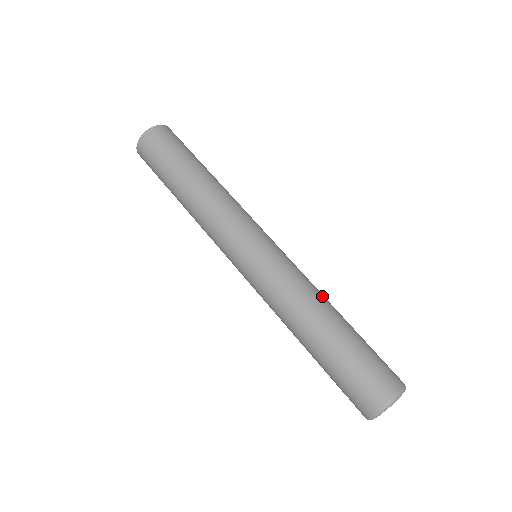
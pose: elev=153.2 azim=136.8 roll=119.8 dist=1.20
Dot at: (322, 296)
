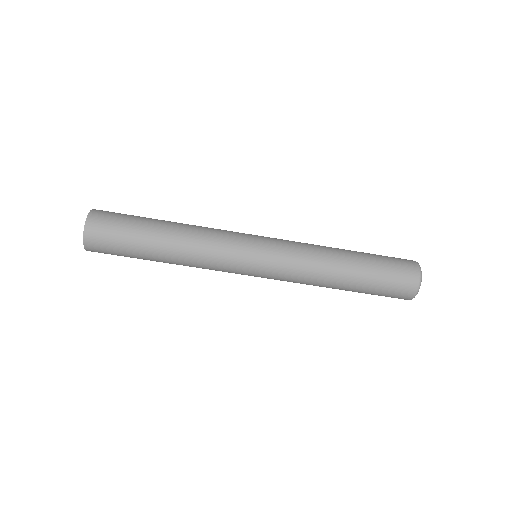
Dot at: (327, 250)
